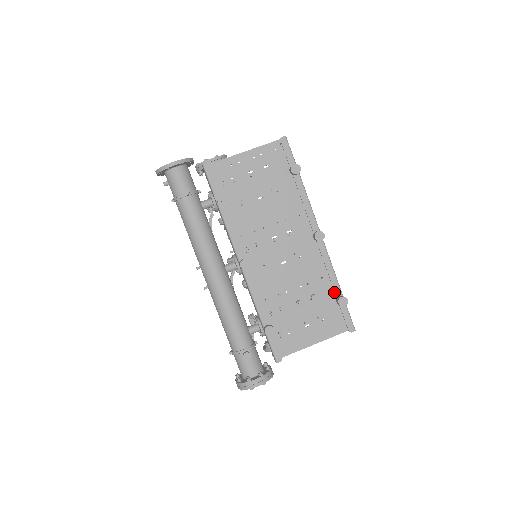
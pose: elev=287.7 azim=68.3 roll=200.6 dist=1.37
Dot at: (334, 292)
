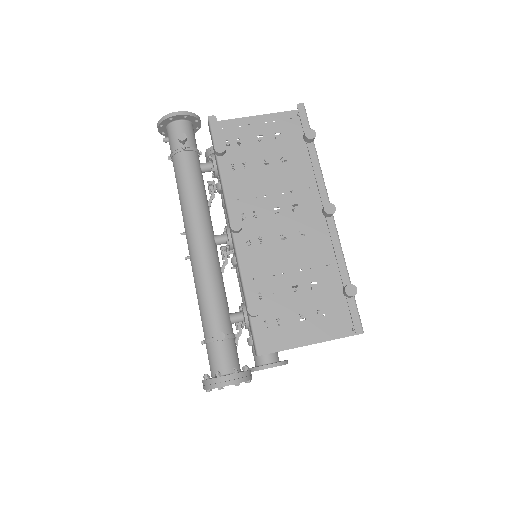
Dot at: (341, 284)
